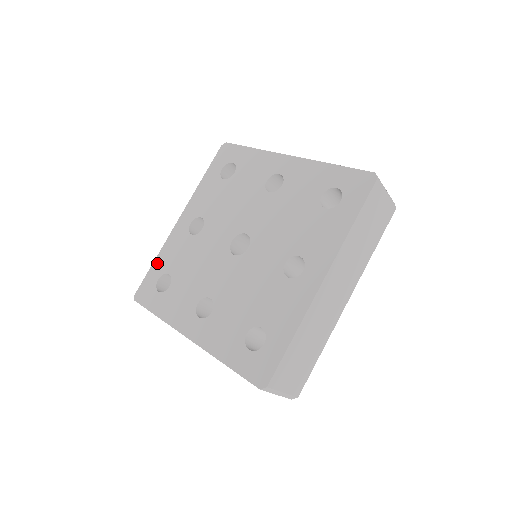
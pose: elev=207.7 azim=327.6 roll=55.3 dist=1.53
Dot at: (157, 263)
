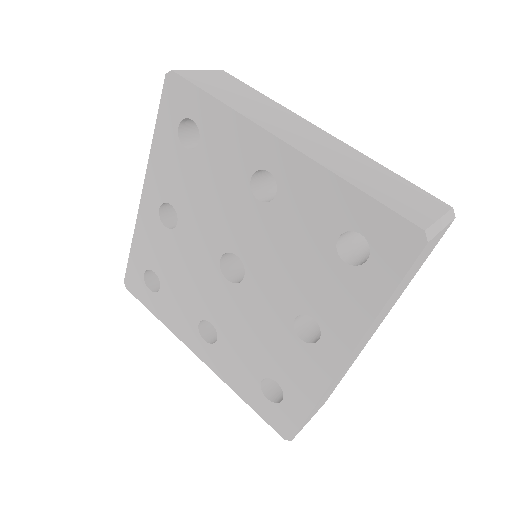
Dot at: (135, 251)
